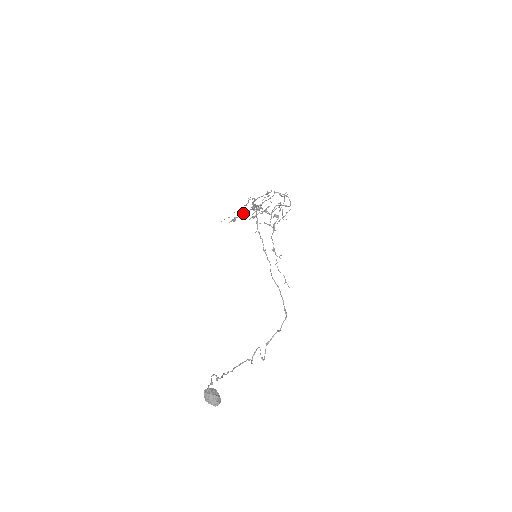
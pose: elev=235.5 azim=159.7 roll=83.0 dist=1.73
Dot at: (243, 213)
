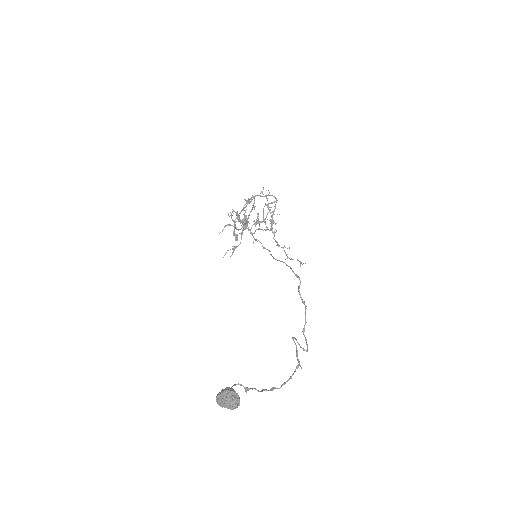
Dot at: occluded
